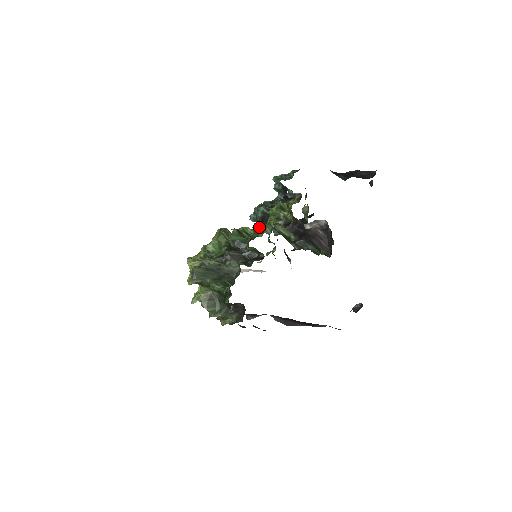
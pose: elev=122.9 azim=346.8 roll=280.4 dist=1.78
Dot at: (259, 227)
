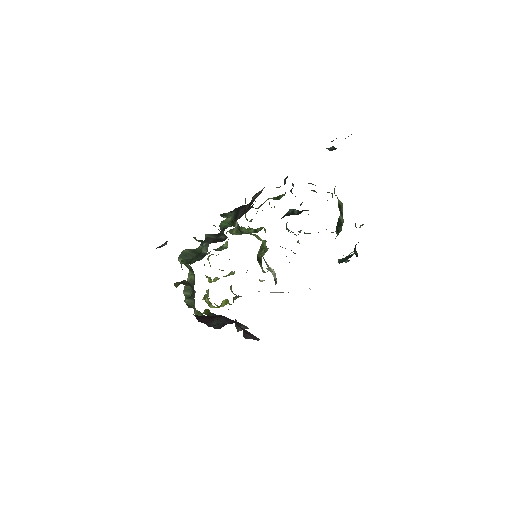
Dot at: occluded
